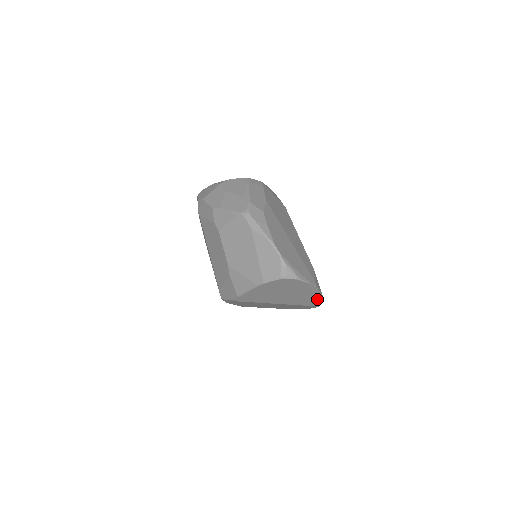
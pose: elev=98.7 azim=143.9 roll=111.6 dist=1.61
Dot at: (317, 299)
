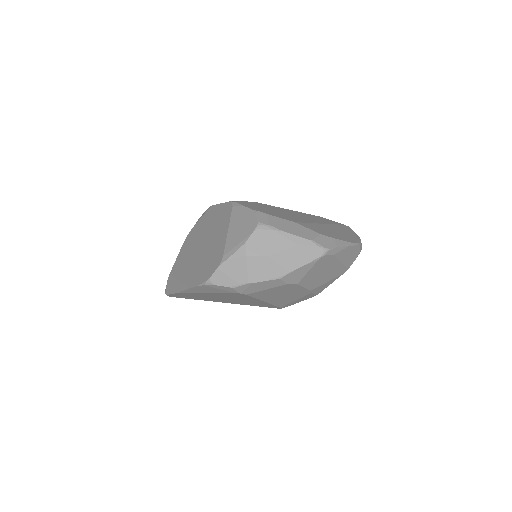
Dot at: occluded
